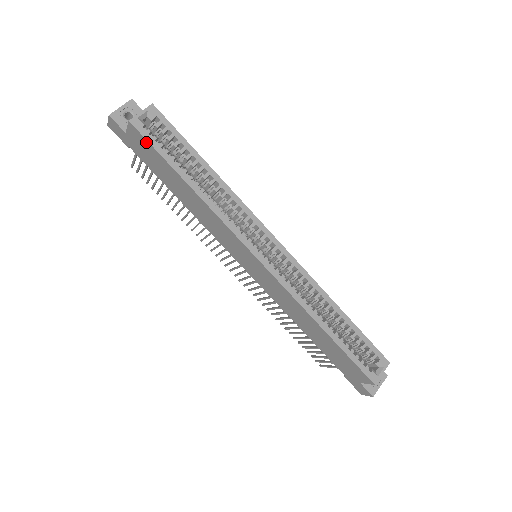
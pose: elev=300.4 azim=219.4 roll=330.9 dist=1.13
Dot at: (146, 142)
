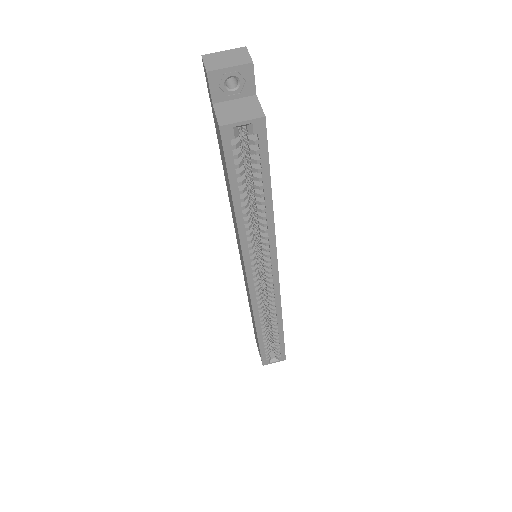
Dot at: (223, 152)
